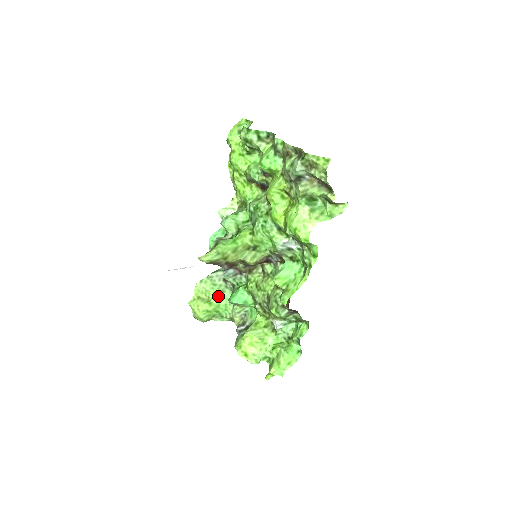
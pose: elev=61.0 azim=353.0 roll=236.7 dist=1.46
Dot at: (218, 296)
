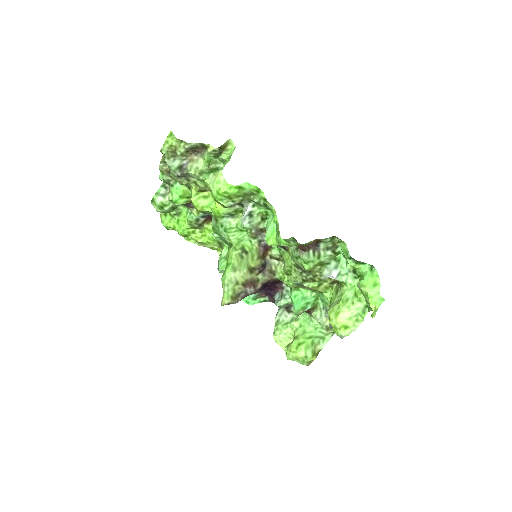
Dot at: (297, 327)
